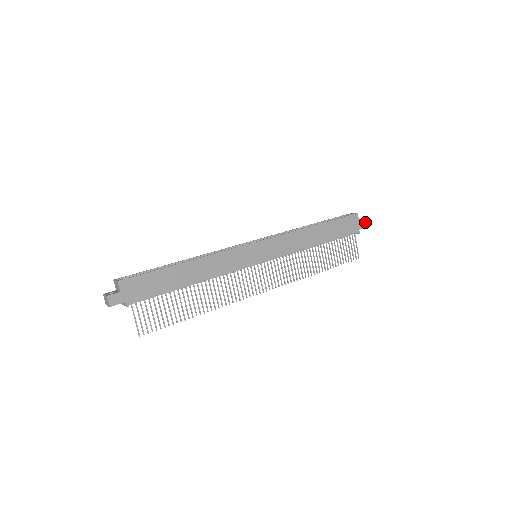
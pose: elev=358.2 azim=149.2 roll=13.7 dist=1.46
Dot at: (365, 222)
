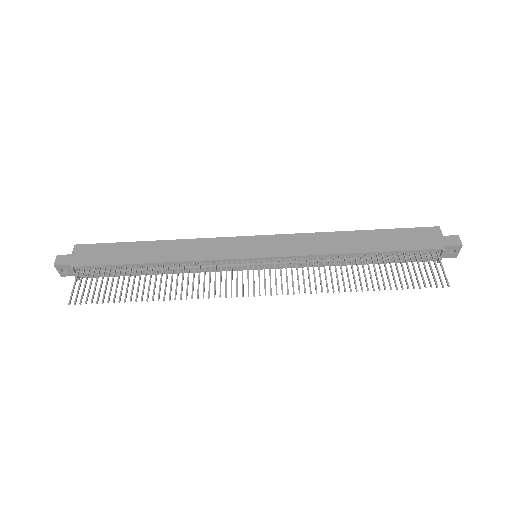
Dot at: (457, 239)
